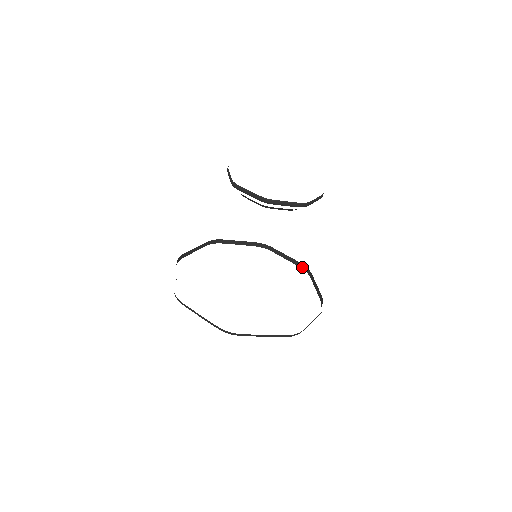
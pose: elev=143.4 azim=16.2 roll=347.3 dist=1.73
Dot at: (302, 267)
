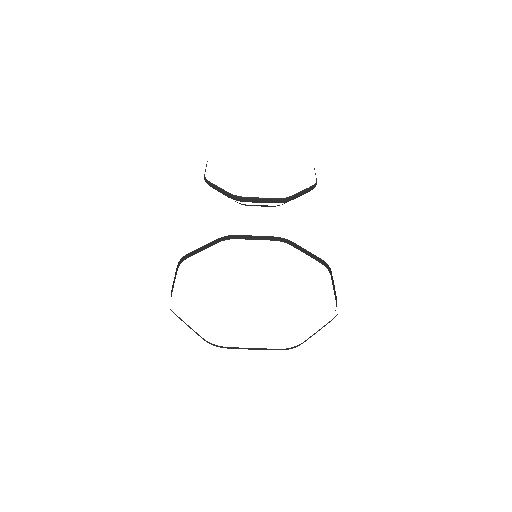
Dot at: (336, 305)
